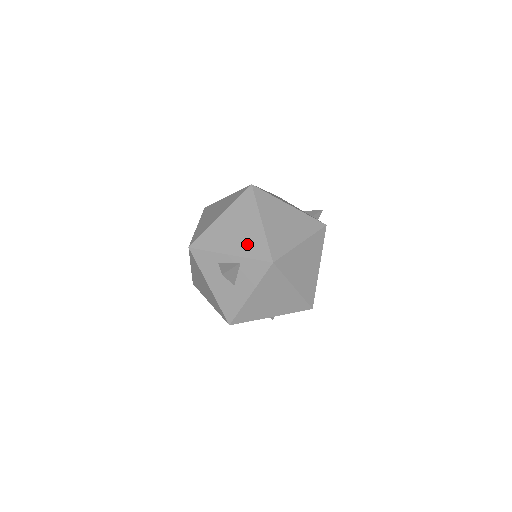
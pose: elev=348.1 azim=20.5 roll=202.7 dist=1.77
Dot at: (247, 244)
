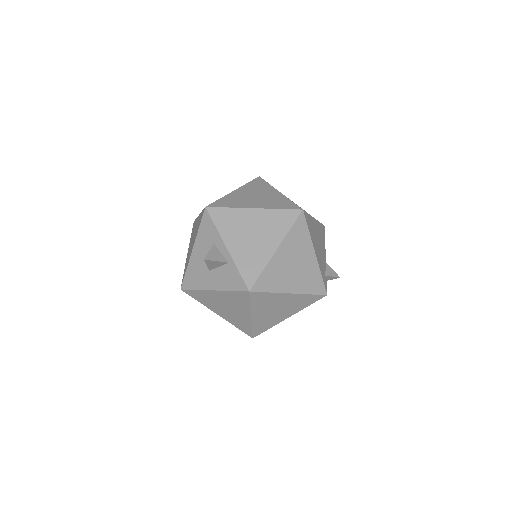
Dot at: (247, 255)
